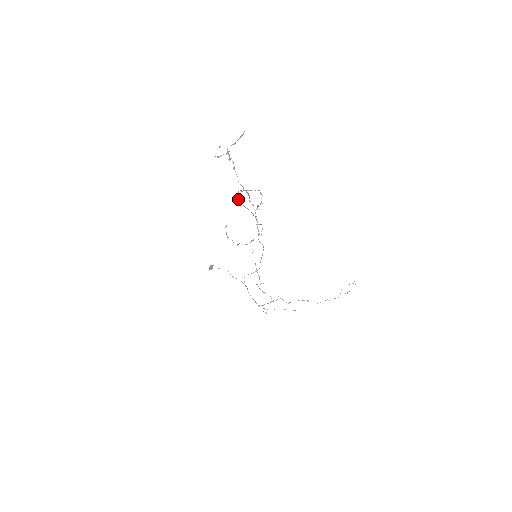
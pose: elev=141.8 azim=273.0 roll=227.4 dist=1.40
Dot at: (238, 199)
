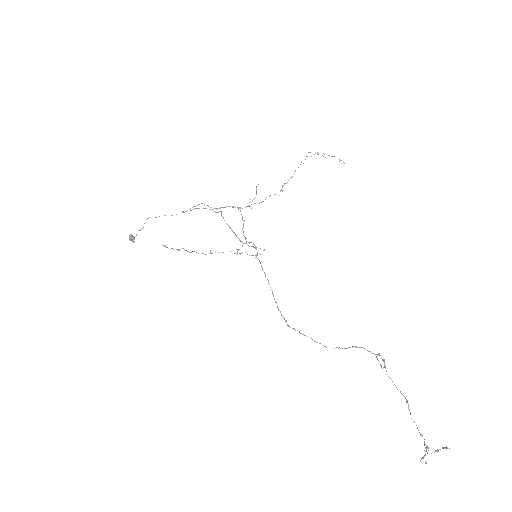
Dot at: (286, 321)
